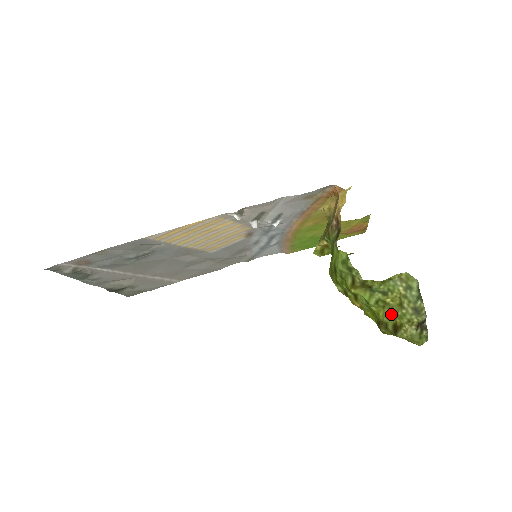
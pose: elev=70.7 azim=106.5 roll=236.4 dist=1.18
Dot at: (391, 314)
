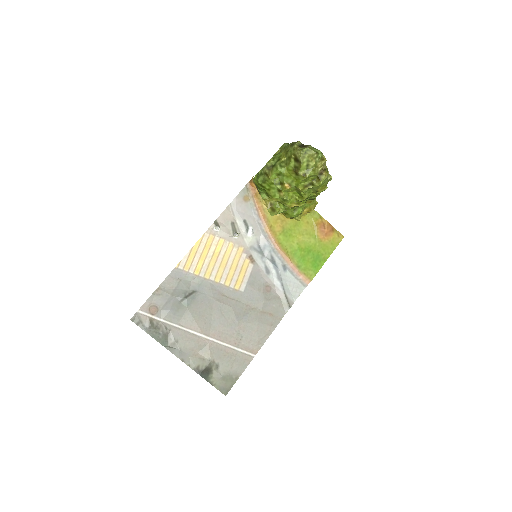
Dot at: (289, 160)
